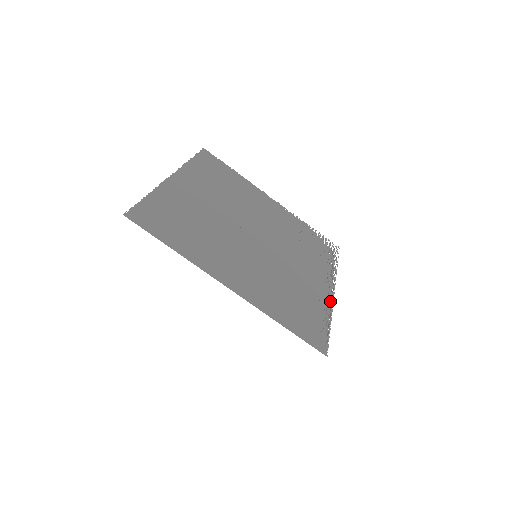
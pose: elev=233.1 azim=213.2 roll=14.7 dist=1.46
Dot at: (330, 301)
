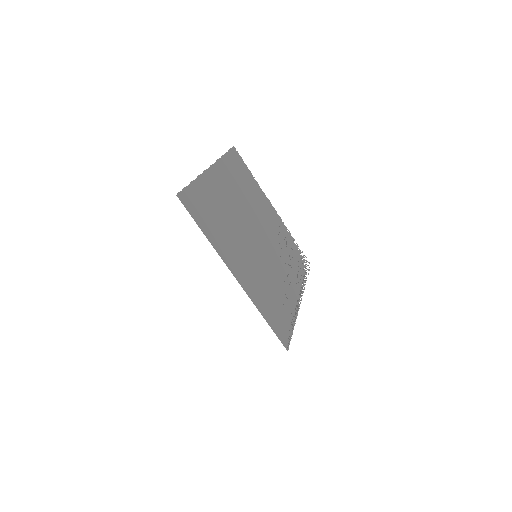
Dot at: (297, 308)
